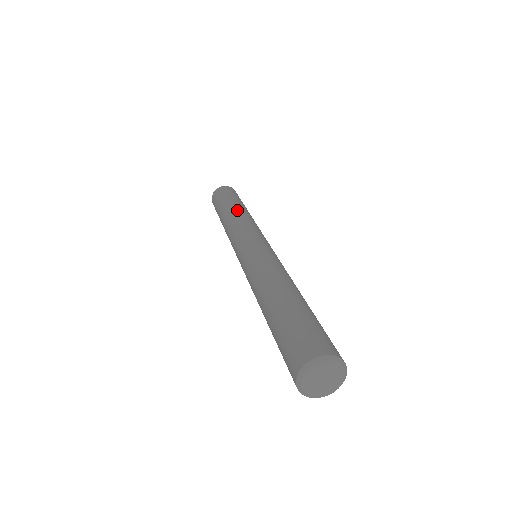
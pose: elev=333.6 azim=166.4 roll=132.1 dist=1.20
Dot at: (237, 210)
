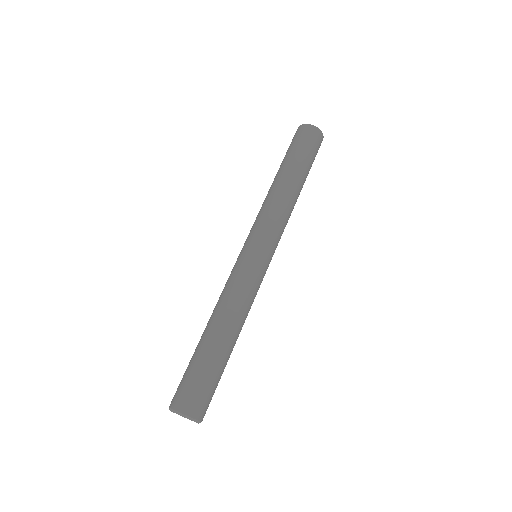
Dot at: (295, 193)
